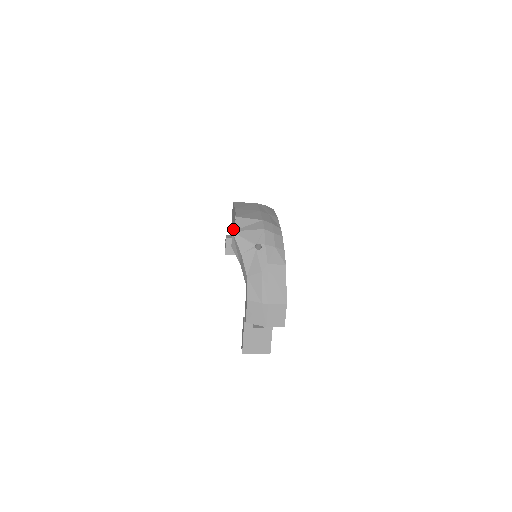
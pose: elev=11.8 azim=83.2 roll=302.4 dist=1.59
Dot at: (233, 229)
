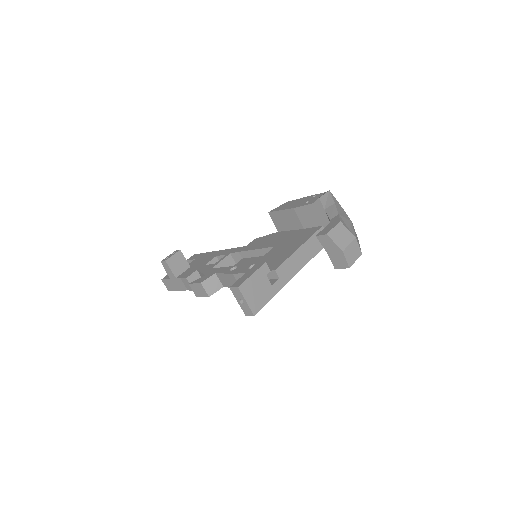
Dot at: (329, 191)
